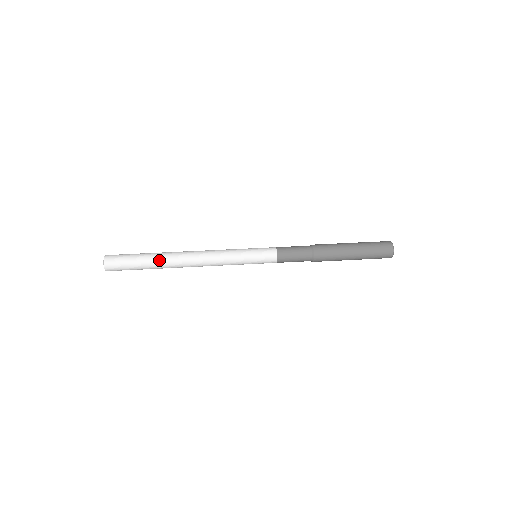
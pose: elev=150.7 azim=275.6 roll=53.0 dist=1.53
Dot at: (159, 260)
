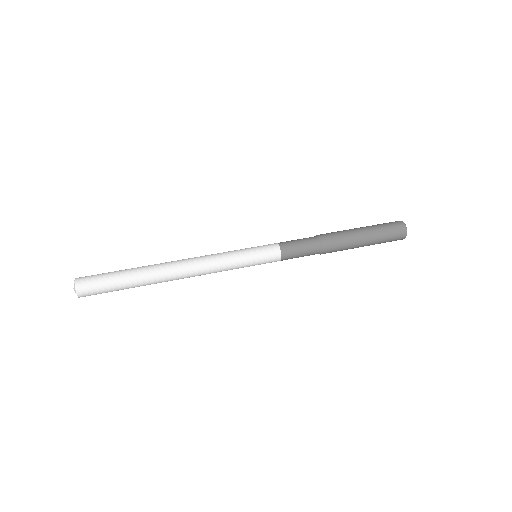
Dot at: (145, 283)
